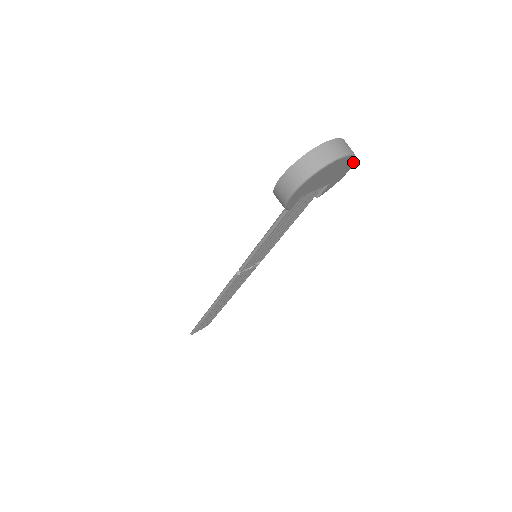
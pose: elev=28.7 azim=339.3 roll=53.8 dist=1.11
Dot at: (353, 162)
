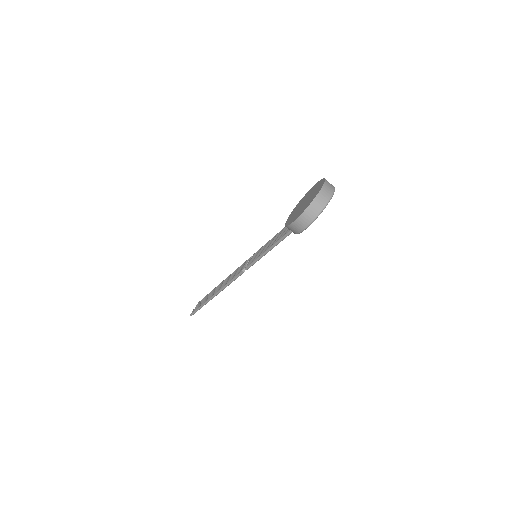
Dot at: occluded
